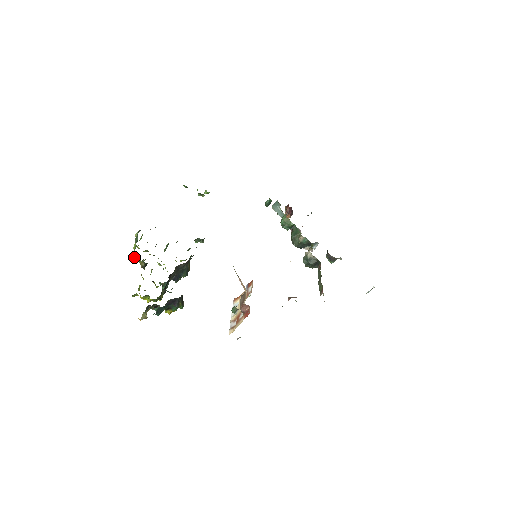
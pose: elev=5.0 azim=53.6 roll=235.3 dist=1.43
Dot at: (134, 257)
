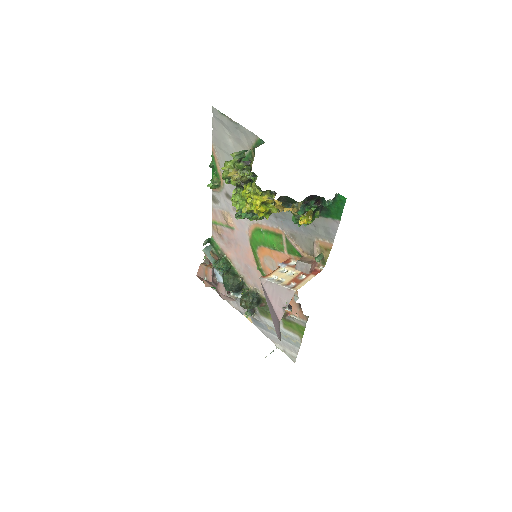
Dot at: (244, 166)
